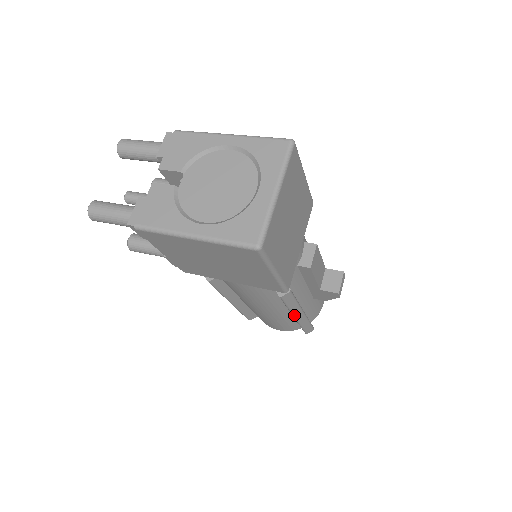
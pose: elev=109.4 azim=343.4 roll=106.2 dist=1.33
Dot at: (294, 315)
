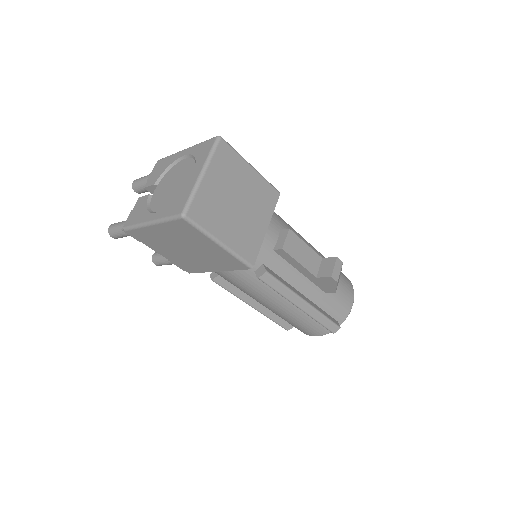
Dot at: (294, 304)
